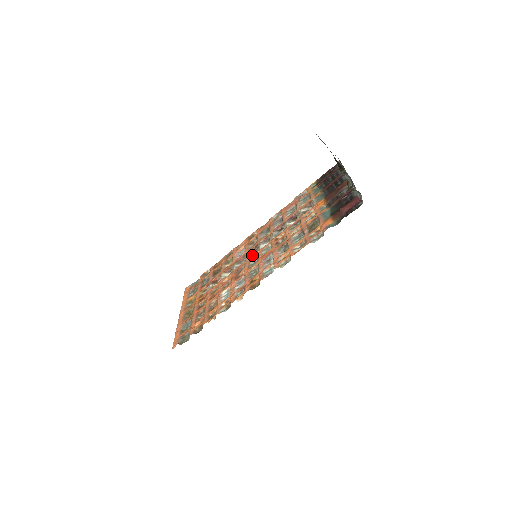
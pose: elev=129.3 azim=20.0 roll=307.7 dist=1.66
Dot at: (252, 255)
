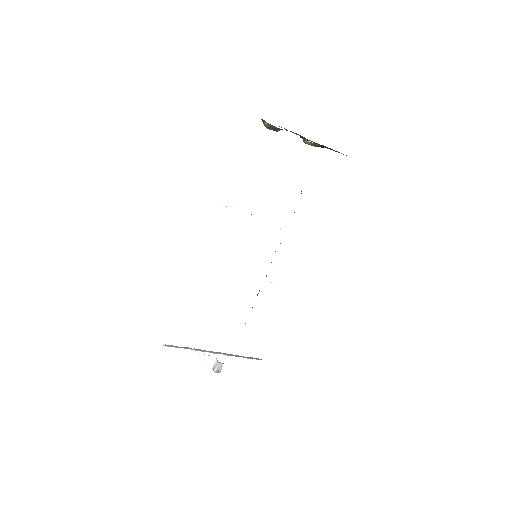
Dot at: occluded
